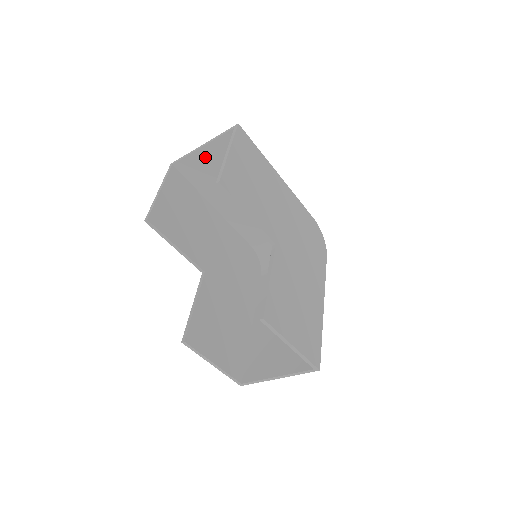
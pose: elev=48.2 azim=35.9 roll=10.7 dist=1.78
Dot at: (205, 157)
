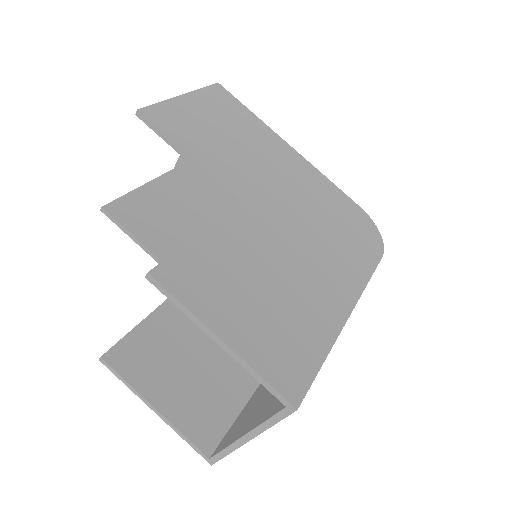
Dot at: occluded
